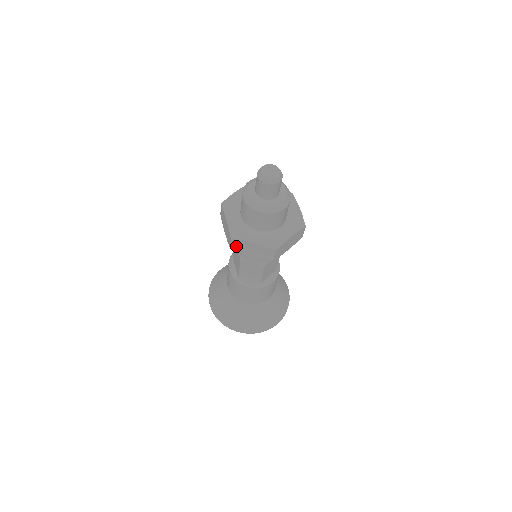
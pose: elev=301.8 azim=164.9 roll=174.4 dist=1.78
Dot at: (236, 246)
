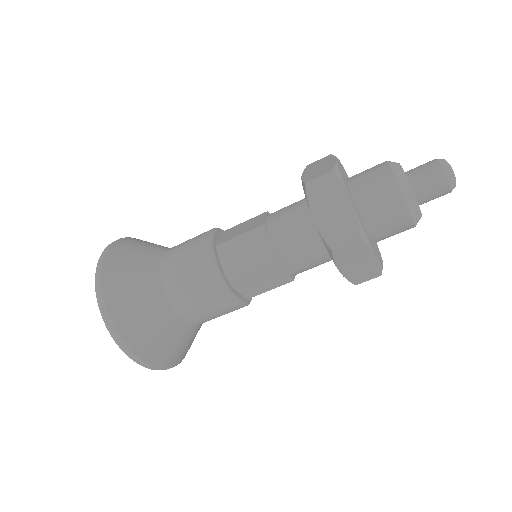
Dot at: (320, 186)
